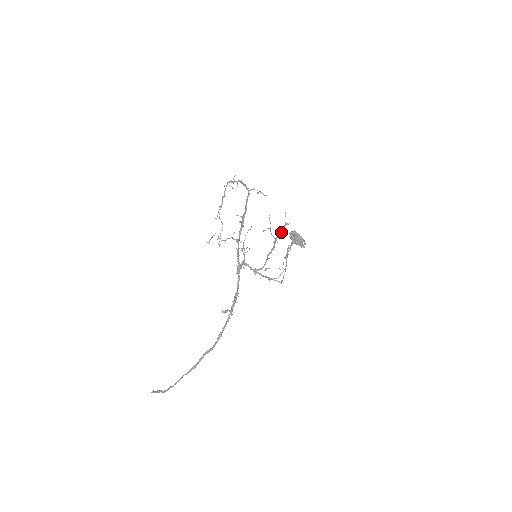
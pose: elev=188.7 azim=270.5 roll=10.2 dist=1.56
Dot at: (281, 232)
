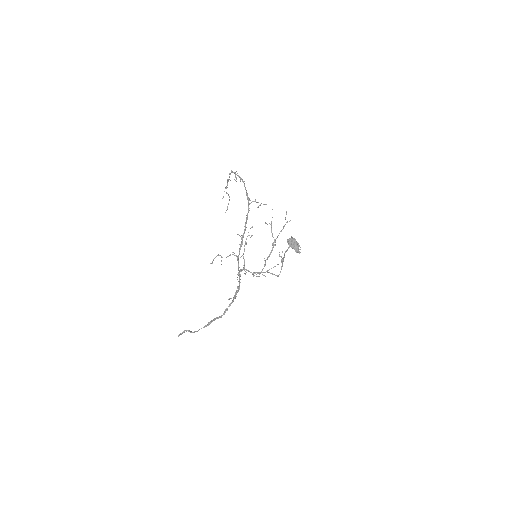
Dot at: (281, 231)
